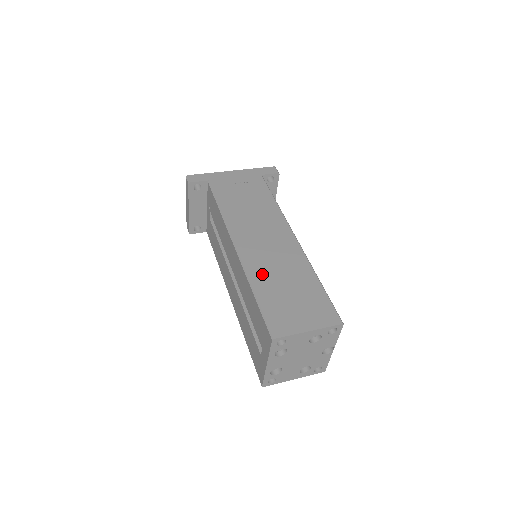
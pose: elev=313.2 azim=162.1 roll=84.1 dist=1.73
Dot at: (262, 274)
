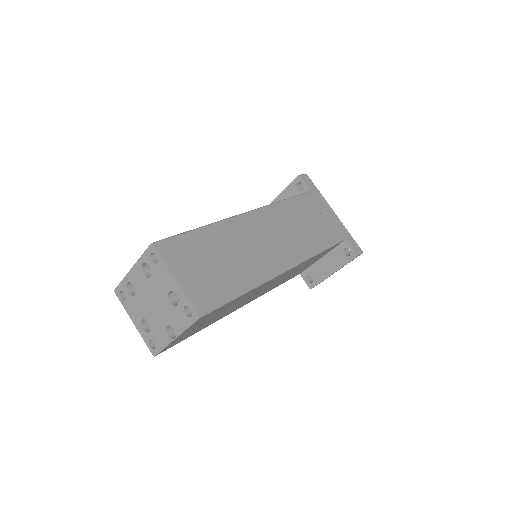
Dot at: (227, 235)
